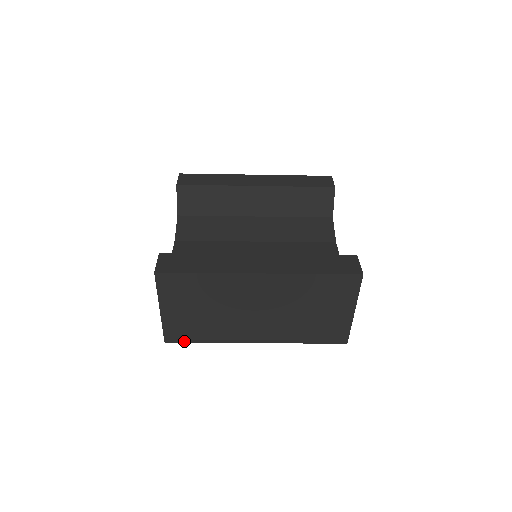
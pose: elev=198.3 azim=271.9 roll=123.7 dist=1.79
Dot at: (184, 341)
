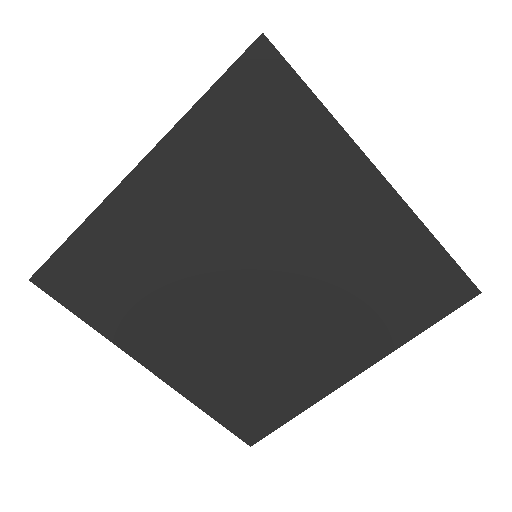
Dot at: (291, 67)
